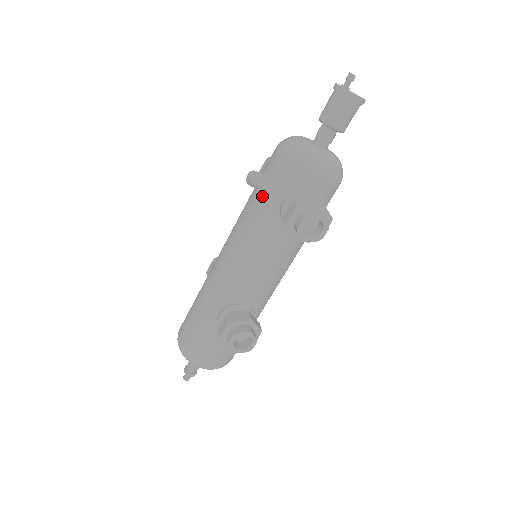
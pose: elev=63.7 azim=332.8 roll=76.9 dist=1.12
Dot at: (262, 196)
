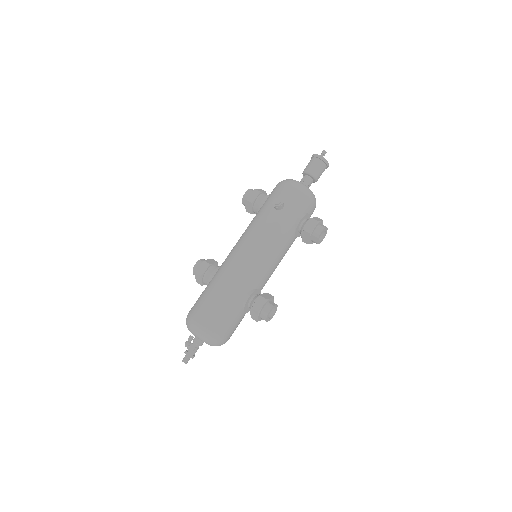
Dot at: (284, 215)
